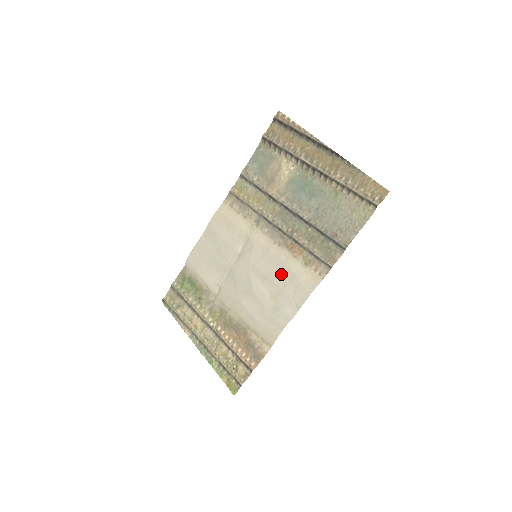
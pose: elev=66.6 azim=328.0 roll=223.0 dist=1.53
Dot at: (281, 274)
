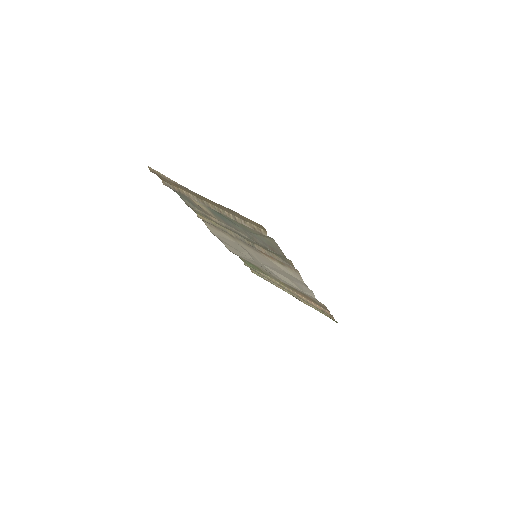
Dot at: (278, 270)
